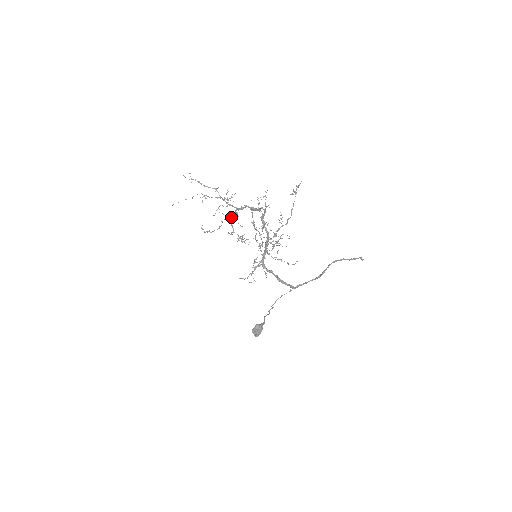
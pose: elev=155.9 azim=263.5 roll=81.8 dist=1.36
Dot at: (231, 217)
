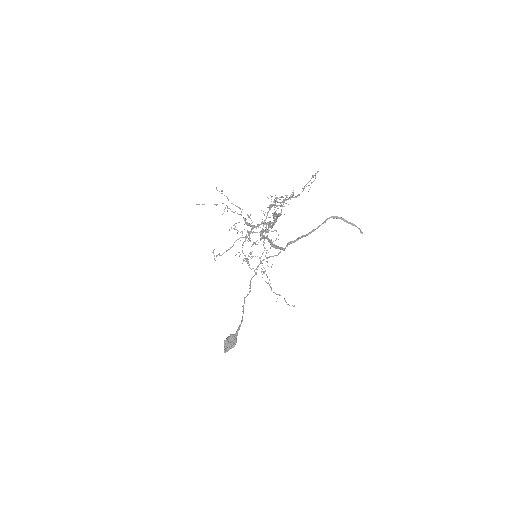
Dot at: (245, 237)
